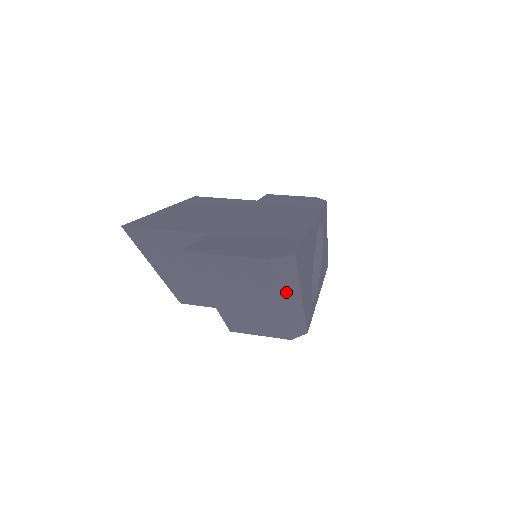
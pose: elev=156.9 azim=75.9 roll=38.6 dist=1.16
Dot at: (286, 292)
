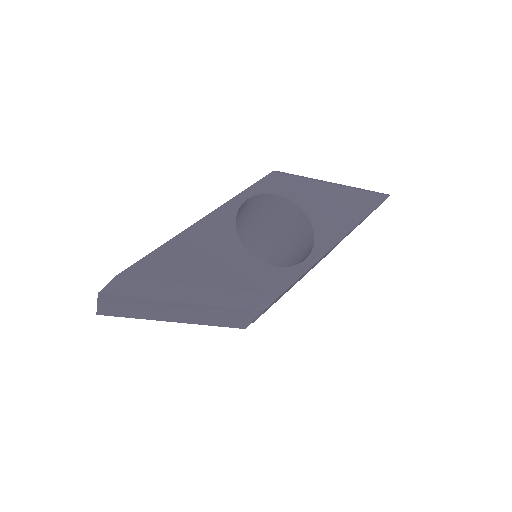
Dot at: (164, 294)
